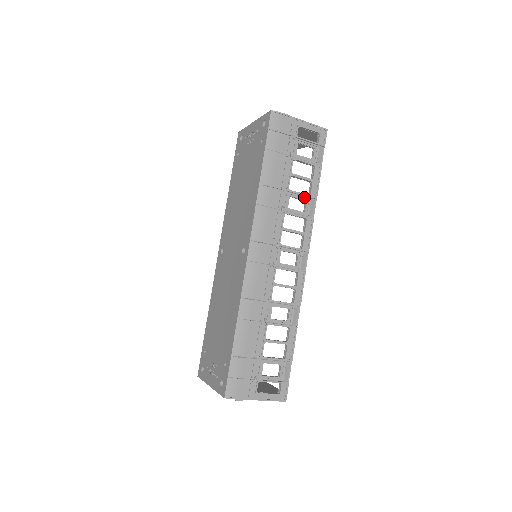
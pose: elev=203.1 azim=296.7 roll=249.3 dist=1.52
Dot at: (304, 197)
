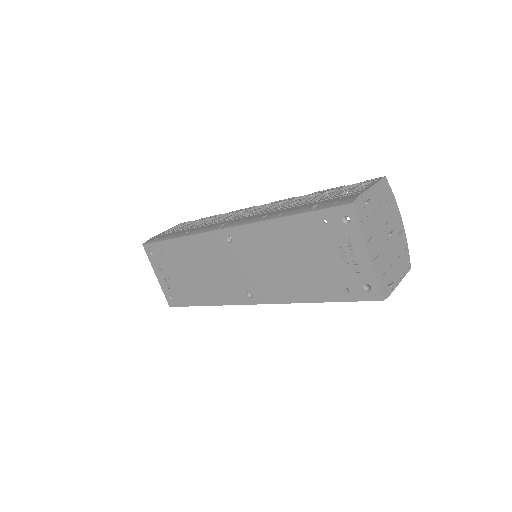
Dot at: occluded
